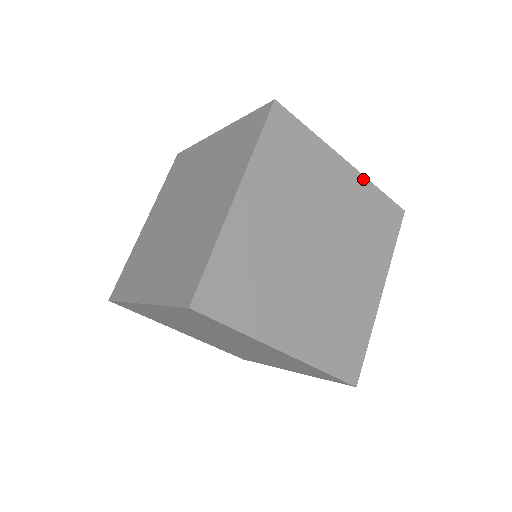
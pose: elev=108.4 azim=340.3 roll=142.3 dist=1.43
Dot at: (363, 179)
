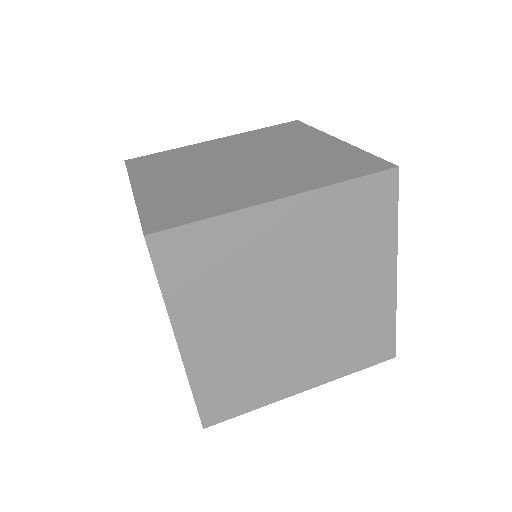
Dot at: occluded
